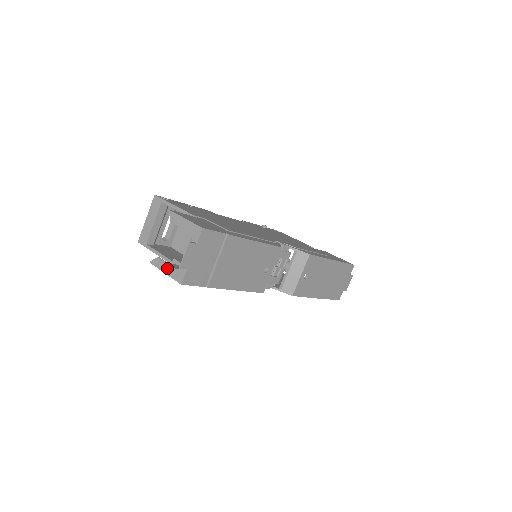
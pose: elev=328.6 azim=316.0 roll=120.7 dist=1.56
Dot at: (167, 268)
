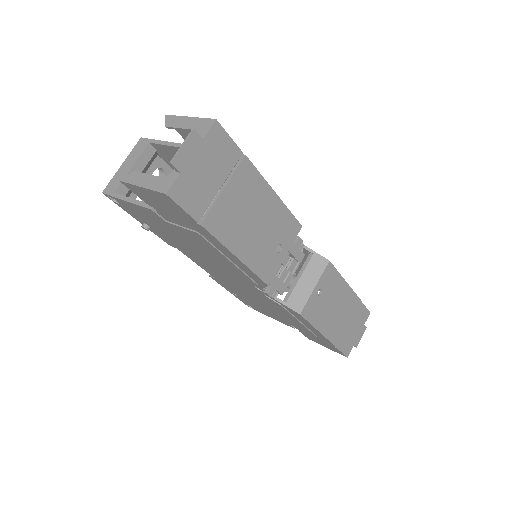
Dot at: (146, 179)
